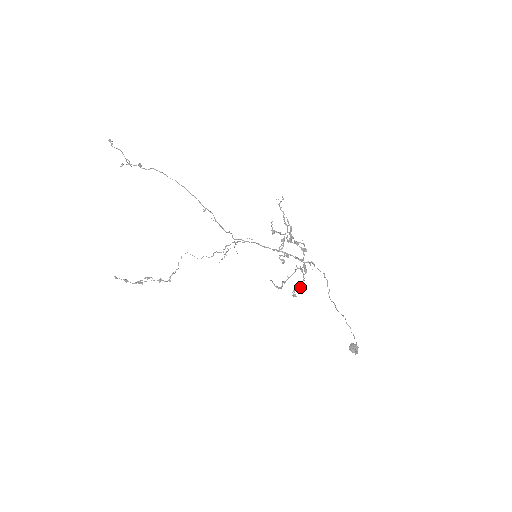
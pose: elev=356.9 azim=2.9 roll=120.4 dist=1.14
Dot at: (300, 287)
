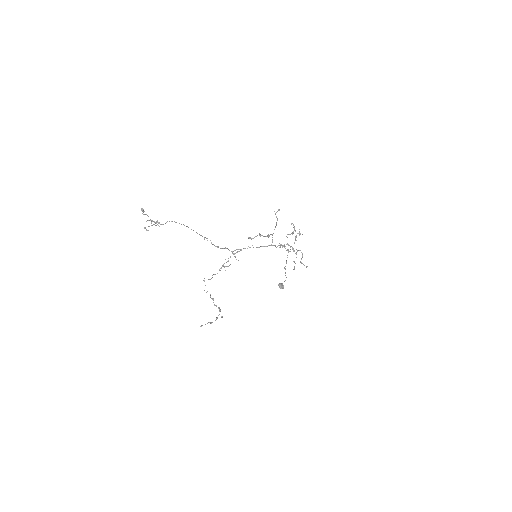
Dot at: occluded
